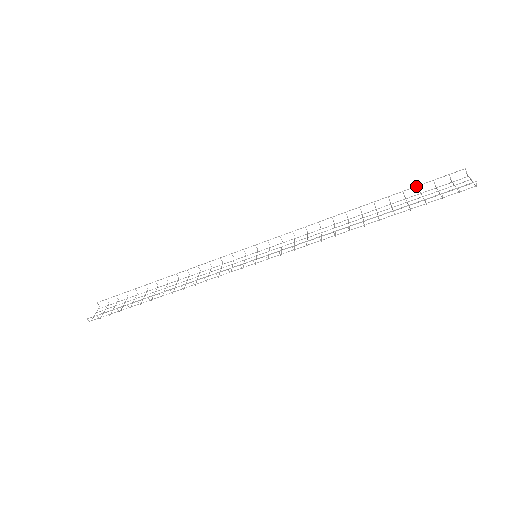
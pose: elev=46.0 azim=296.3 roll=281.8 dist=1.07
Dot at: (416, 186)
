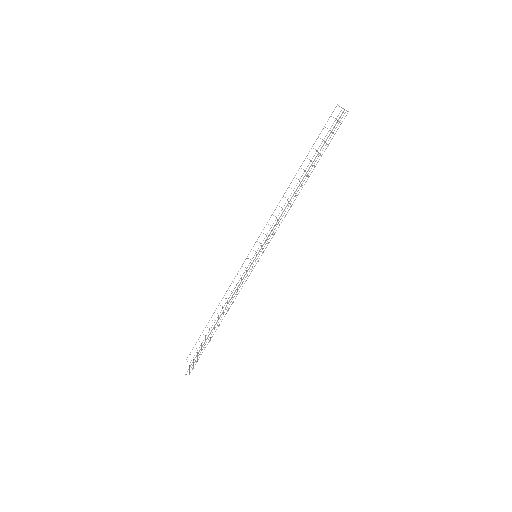
Dot at: (317, 138)
